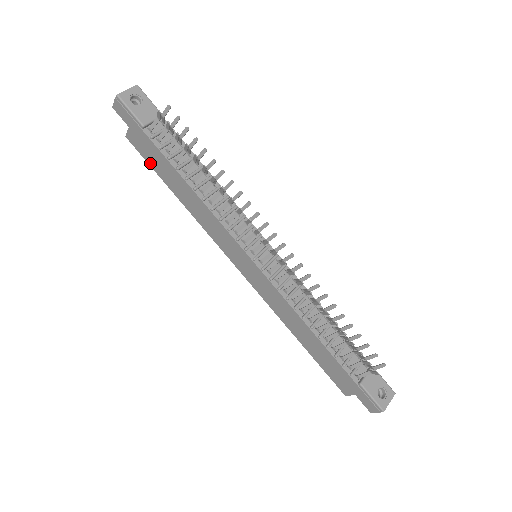
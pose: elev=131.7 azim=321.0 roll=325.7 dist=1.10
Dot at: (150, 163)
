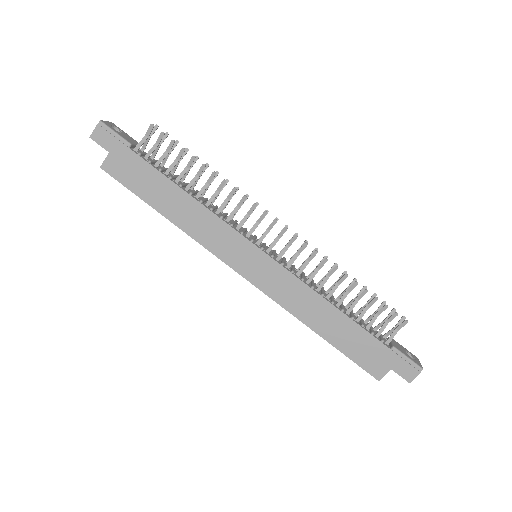
Dot at: (131, 187)
